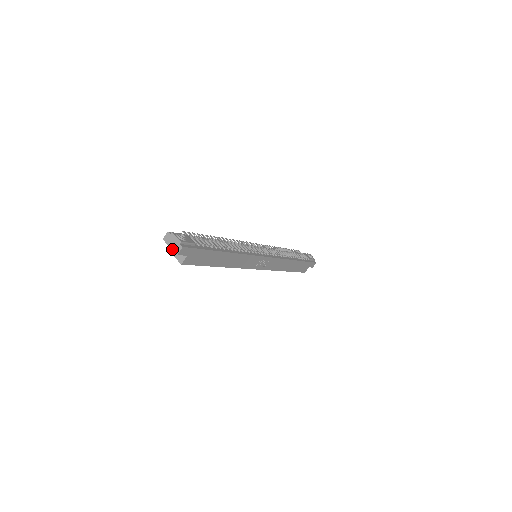
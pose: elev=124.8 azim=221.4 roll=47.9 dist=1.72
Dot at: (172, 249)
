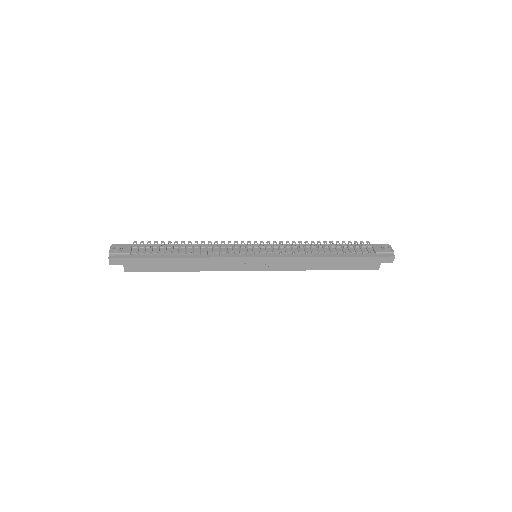
Dot at: occluded
